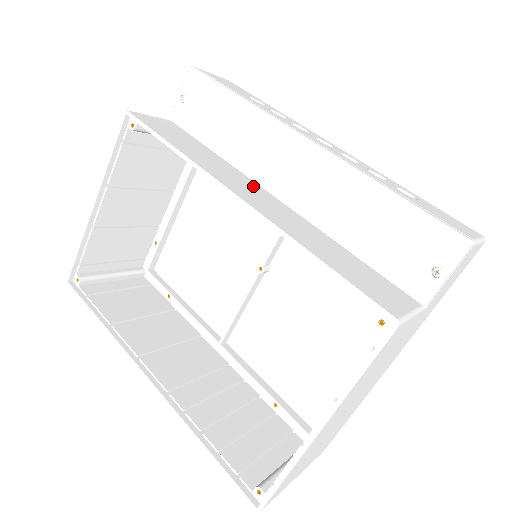
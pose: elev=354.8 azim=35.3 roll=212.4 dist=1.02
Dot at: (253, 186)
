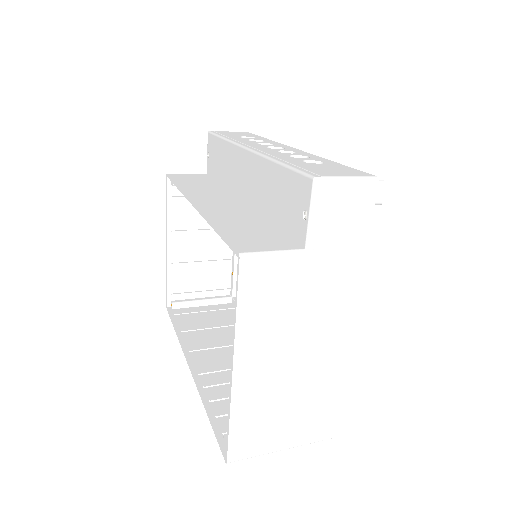
Dot at: (227, 197)
